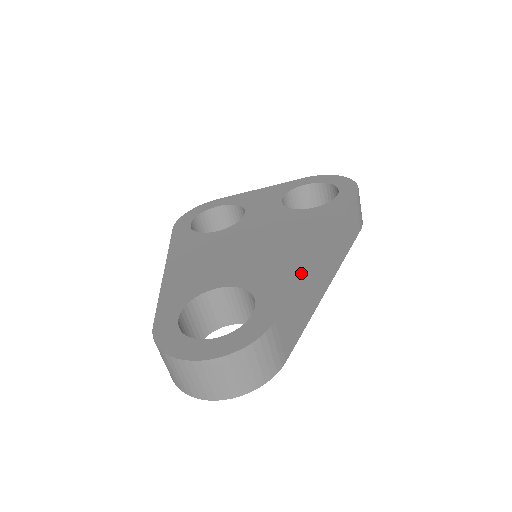
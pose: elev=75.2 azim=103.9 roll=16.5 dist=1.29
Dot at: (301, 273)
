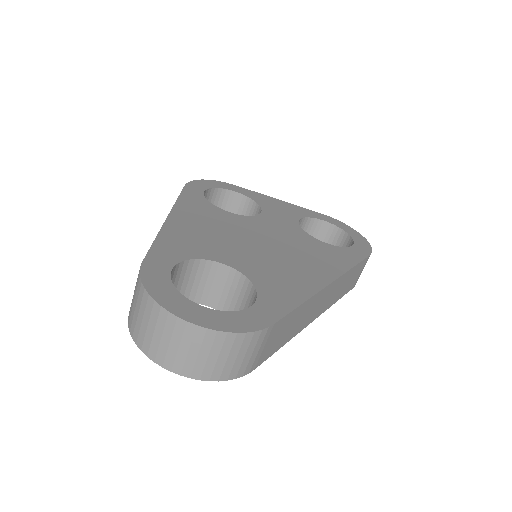
Dot at: (308, 294)
